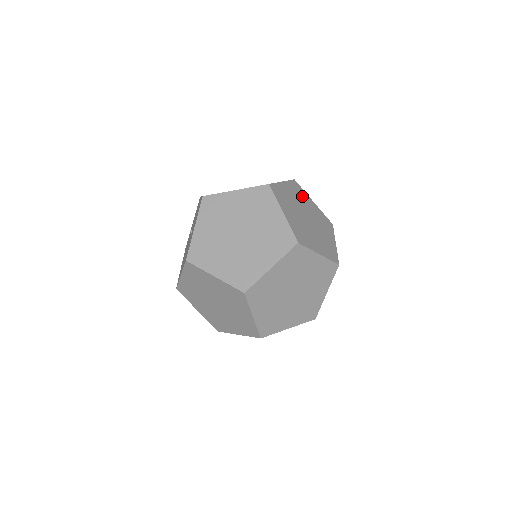
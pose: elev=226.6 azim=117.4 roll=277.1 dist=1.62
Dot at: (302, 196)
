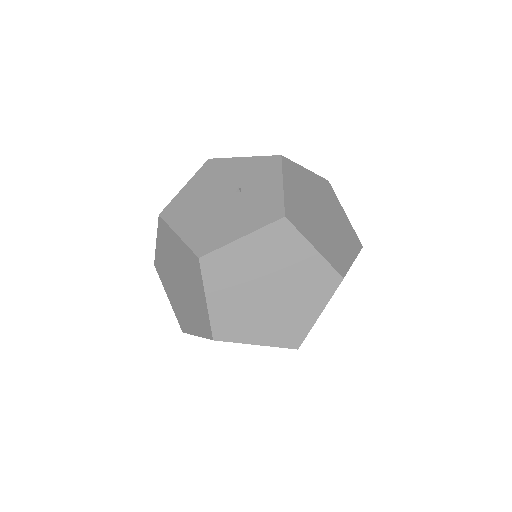
Dot at: occluded
